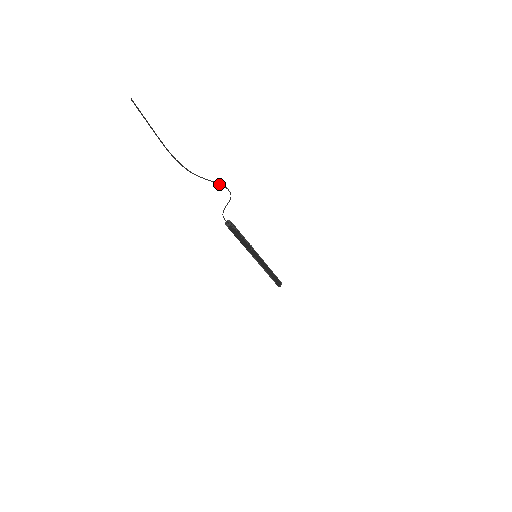
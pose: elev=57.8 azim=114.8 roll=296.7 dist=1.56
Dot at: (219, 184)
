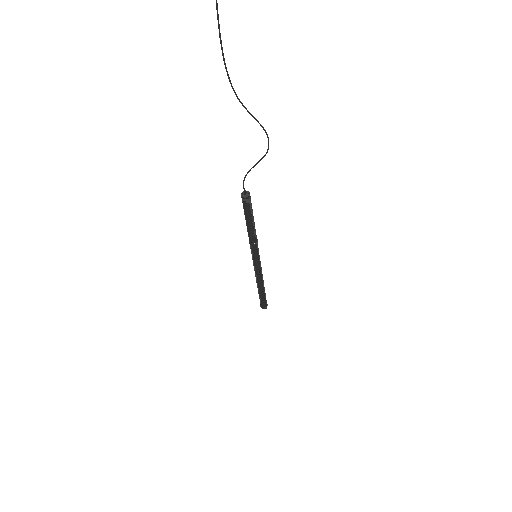
Dot at: (261, 126)
